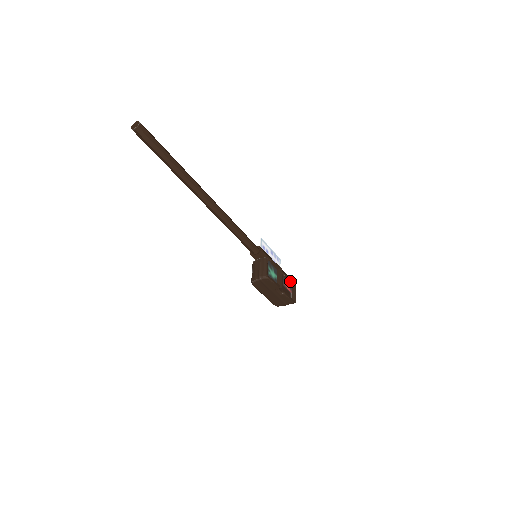
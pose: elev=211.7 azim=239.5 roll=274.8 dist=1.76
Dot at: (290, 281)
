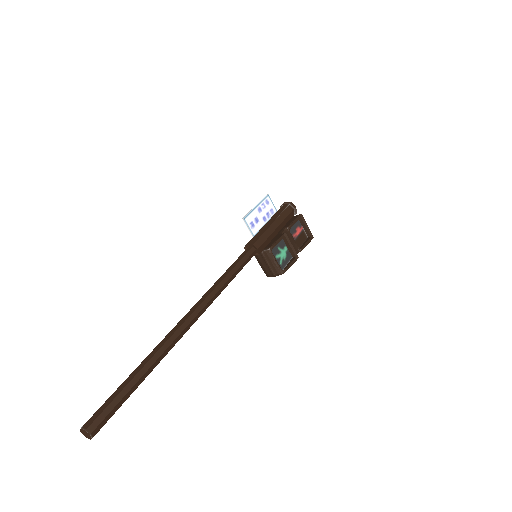
Dot at: (296, 221)
